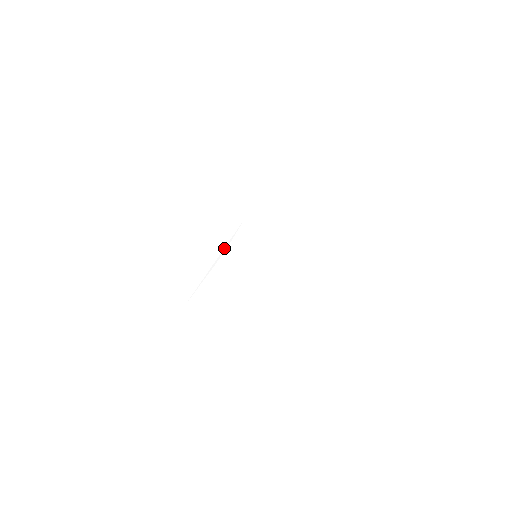
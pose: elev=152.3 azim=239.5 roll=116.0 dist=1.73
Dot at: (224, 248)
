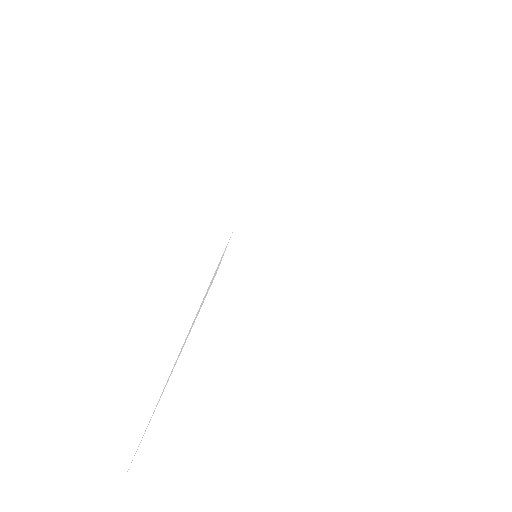
Dot at: (183, 348)
